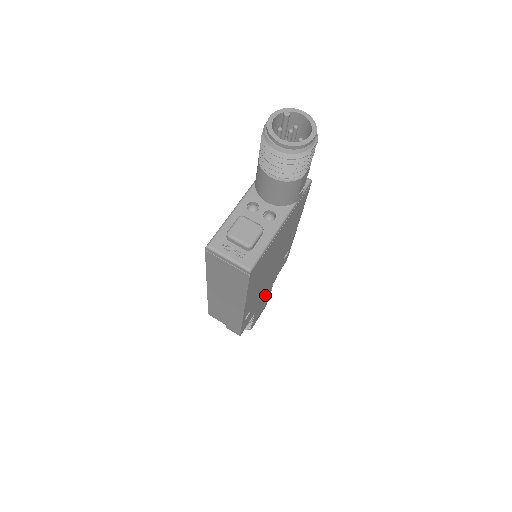
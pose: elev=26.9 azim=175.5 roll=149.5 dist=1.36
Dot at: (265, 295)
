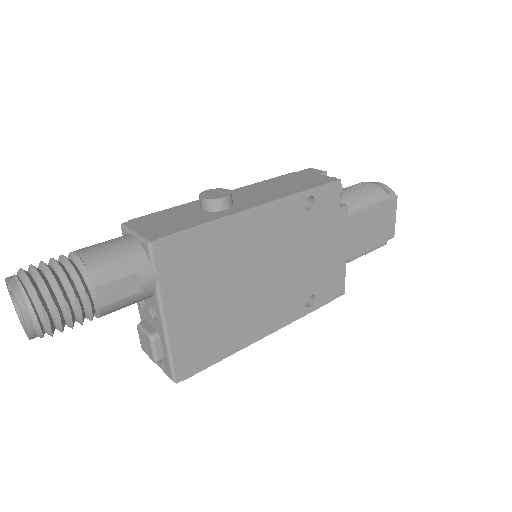
Dot at: (344, 236)
